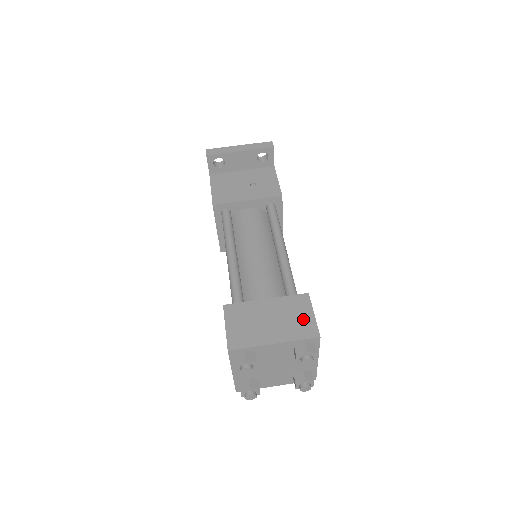
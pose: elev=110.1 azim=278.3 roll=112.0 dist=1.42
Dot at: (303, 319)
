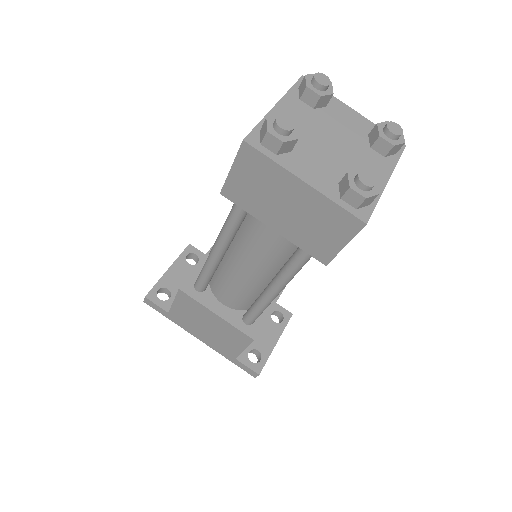
Dot at: occluded
